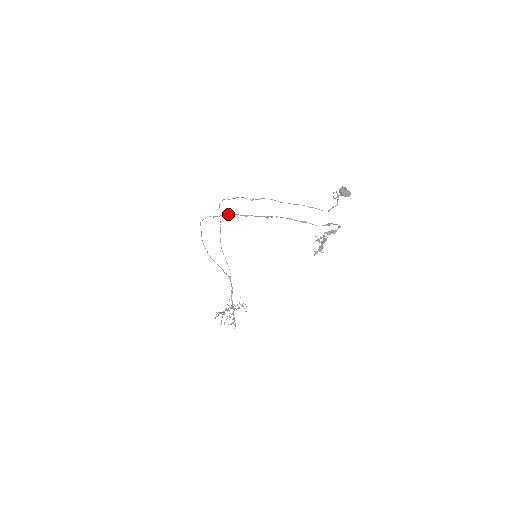
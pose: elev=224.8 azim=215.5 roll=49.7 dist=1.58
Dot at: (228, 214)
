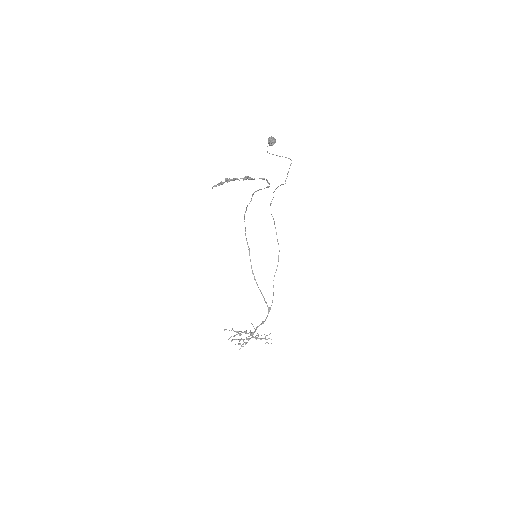
Dot at: (245, 212)
